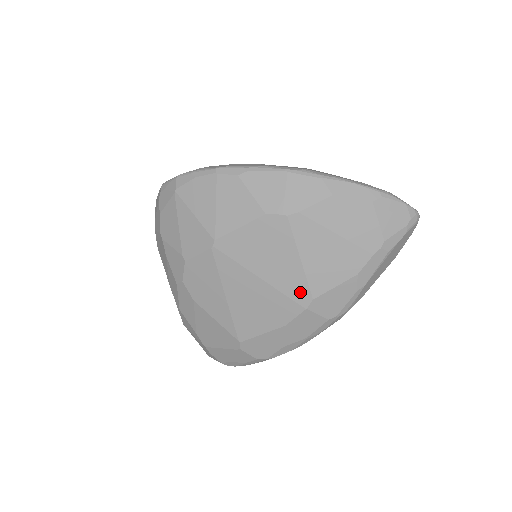
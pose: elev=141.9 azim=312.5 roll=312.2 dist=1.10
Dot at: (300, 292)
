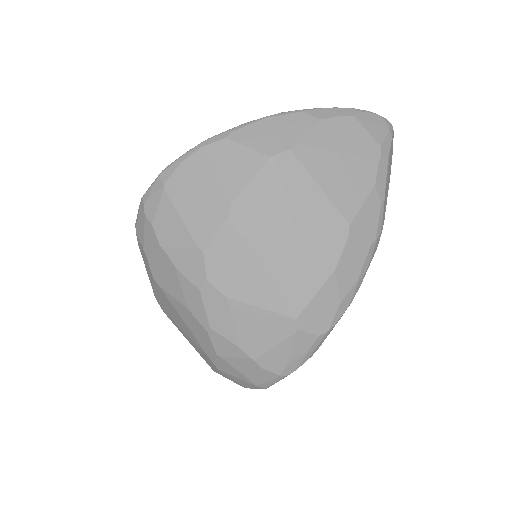
Dot at: (334, 223)
